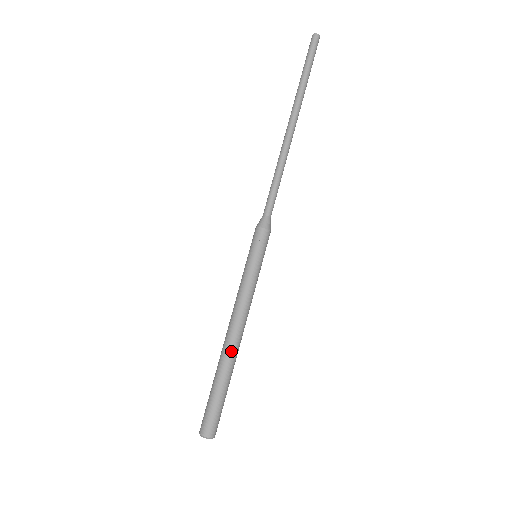
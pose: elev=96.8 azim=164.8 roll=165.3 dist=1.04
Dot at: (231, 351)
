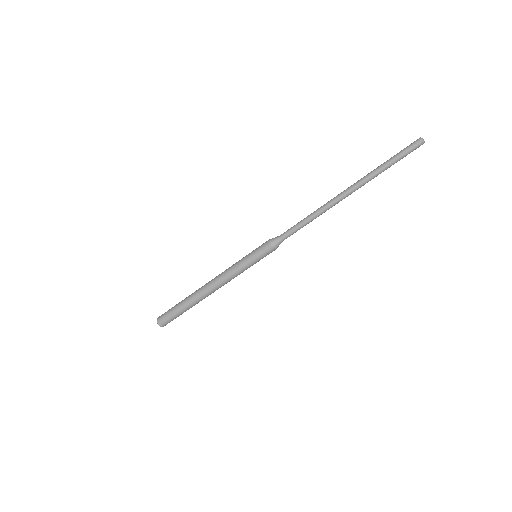
Dot at: (204, 298)
